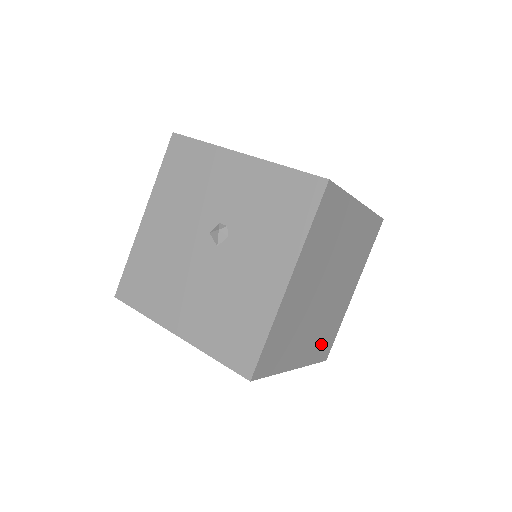
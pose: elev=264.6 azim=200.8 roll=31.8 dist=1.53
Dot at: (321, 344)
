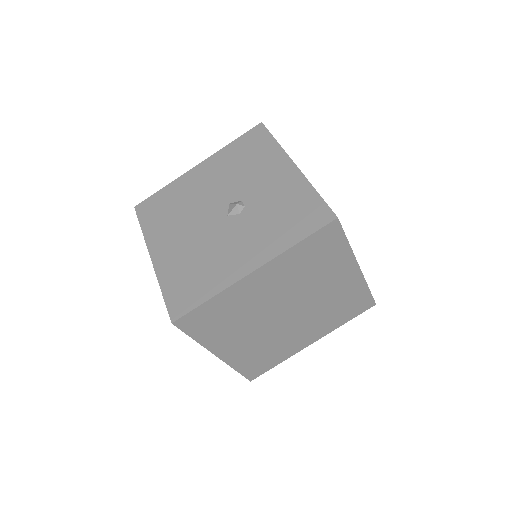
Dot at: (254, 360)
